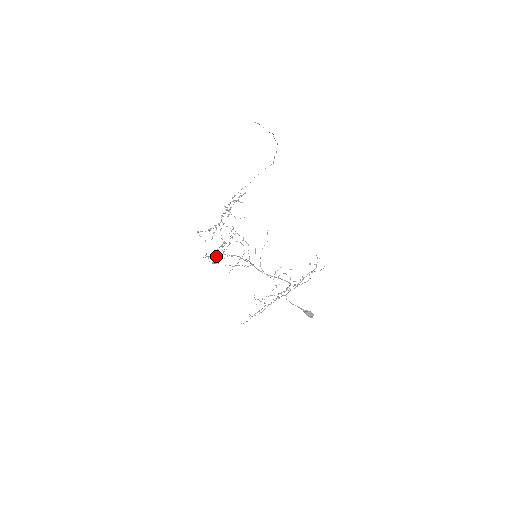
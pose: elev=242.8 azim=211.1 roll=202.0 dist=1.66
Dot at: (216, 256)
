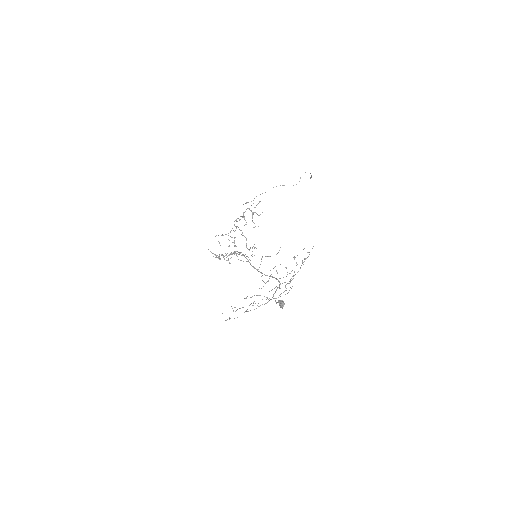
Dot at: occluded
